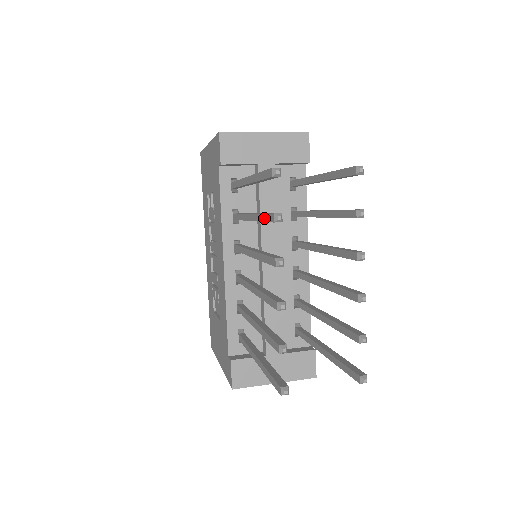
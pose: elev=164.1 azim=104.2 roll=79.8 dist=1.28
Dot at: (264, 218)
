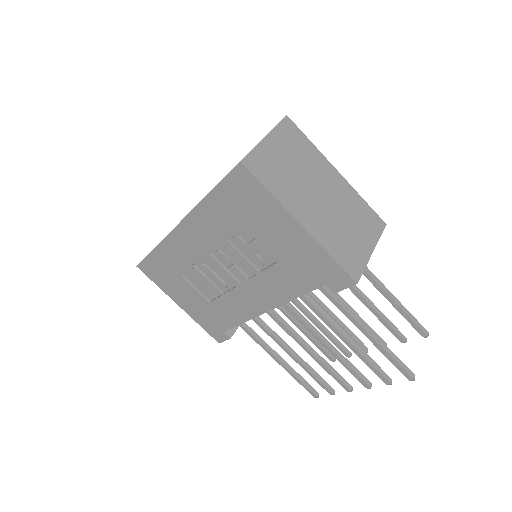
Dot at: (374, 370)
